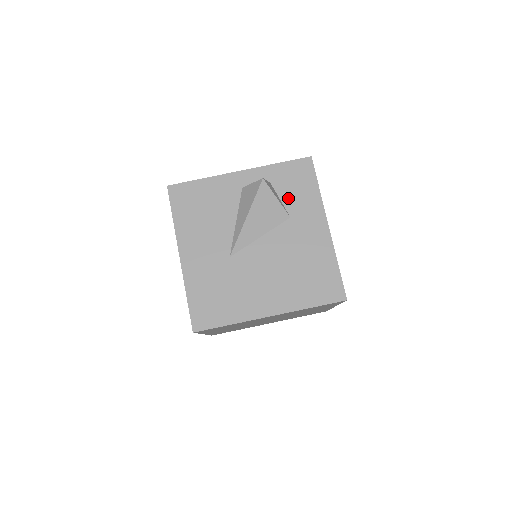
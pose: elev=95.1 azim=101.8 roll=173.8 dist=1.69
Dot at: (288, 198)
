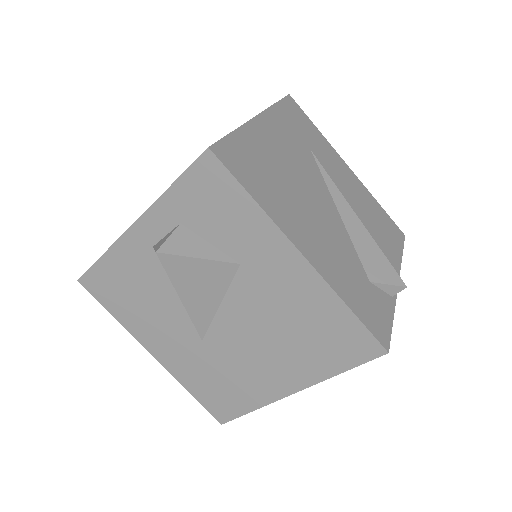
Dot at: (219, 236)
